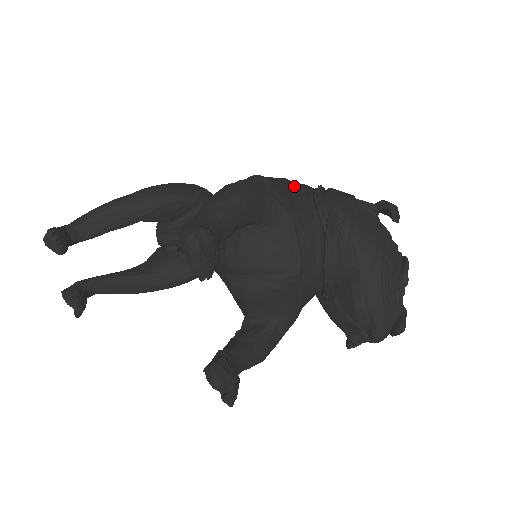
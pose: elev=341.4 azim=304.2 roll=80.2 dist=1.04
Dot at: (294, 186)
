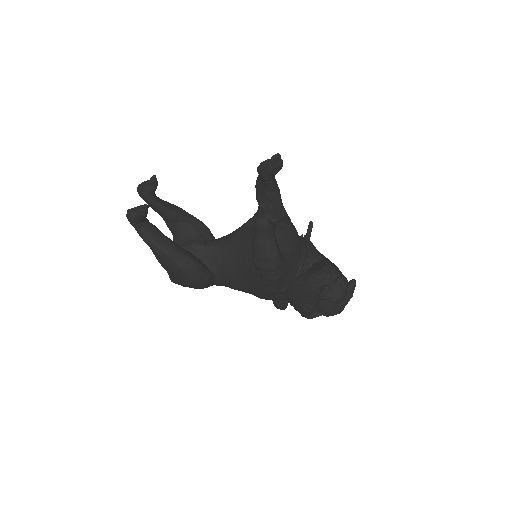
Dot at: occluded
